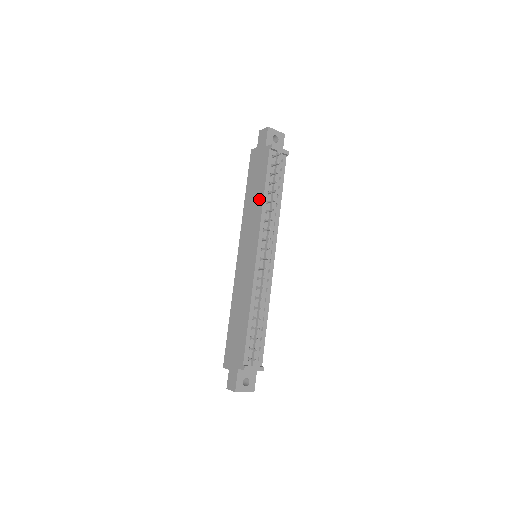
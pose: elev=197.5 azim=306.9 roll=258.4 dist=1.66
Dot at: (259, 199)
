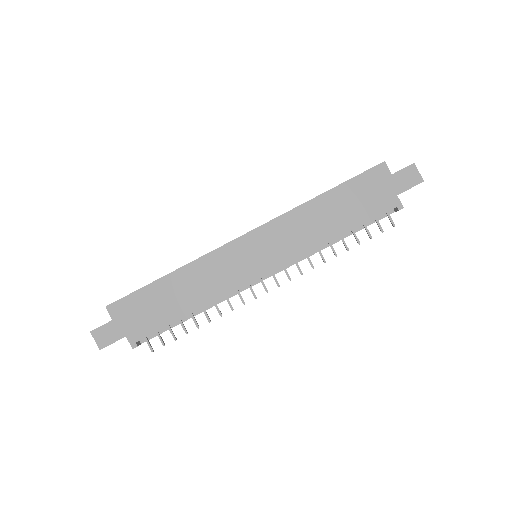
Dot at: (330, 231)
